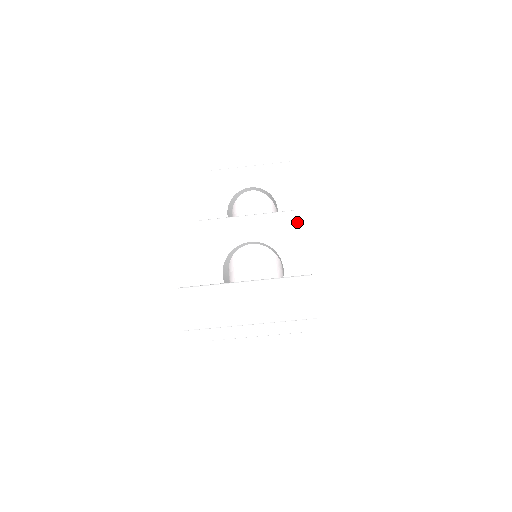
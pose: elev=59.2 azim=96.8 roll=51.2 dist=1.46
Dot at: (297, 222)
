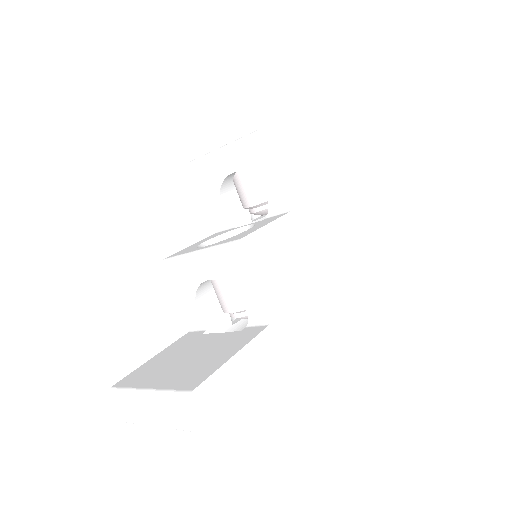
Dot at: (241, 256)
